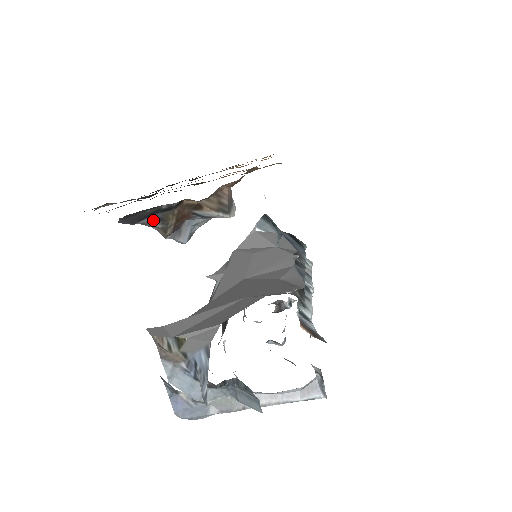
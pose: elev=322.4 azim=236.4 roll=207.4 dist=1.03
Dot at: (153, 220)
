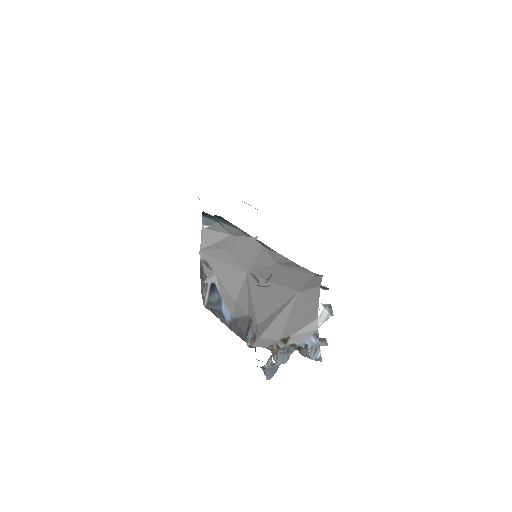
Dot at: occluded
